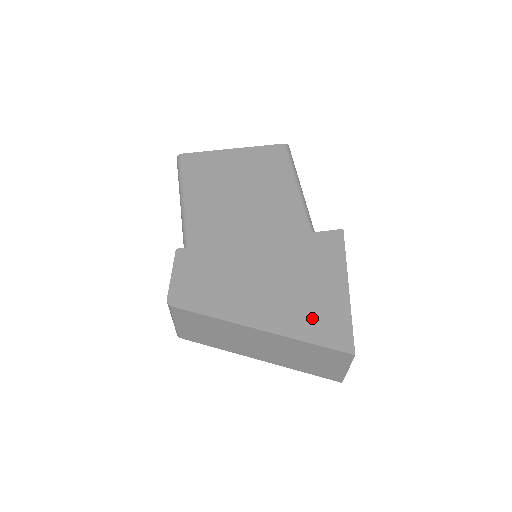
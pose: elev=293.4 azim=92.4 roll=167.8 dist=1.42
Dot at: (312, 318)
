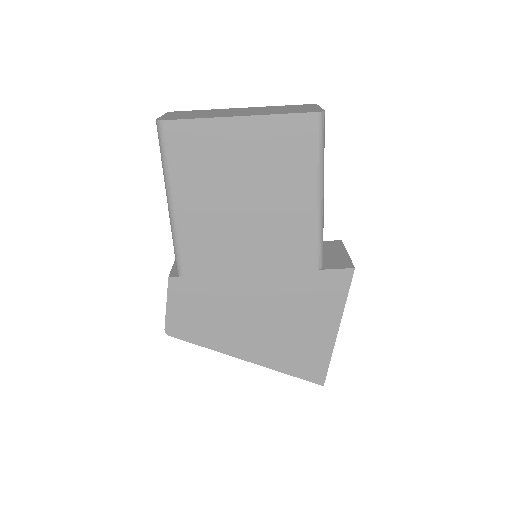
Dot at: (296, 356)
